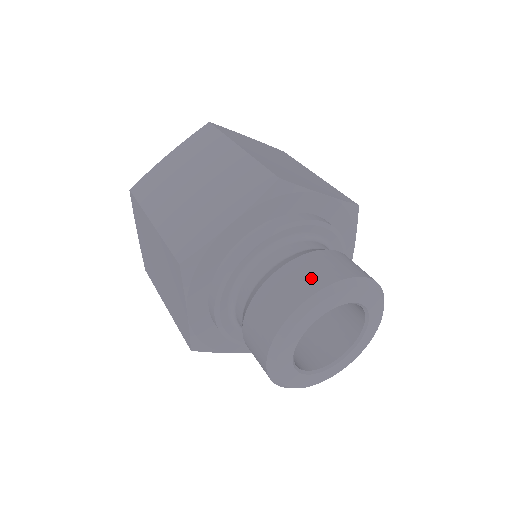
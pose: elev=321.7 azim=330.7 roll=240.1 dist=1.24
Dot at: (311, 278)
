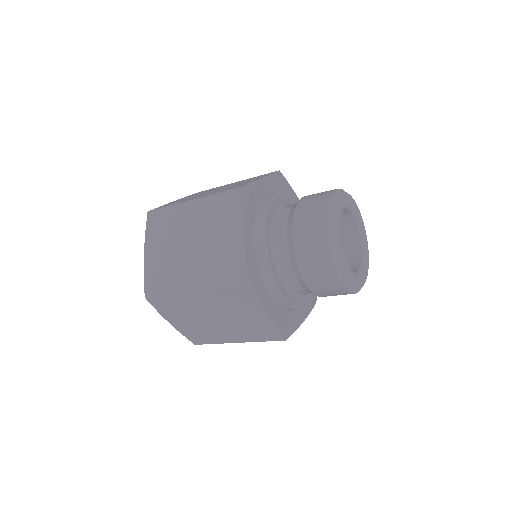
Dot at: occluded
